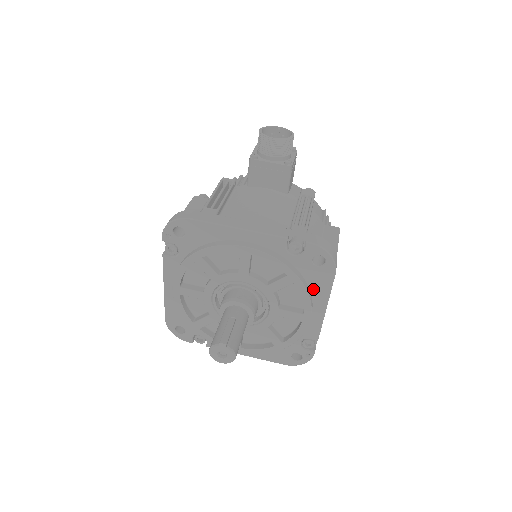
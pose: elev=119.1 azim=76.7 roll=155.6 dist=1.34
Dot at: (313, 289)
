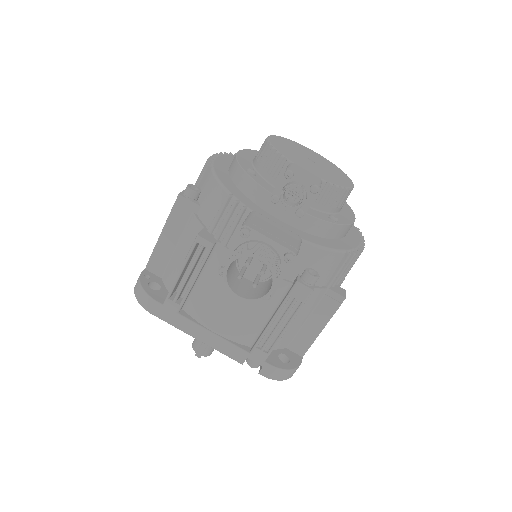
Dot at: occluded
